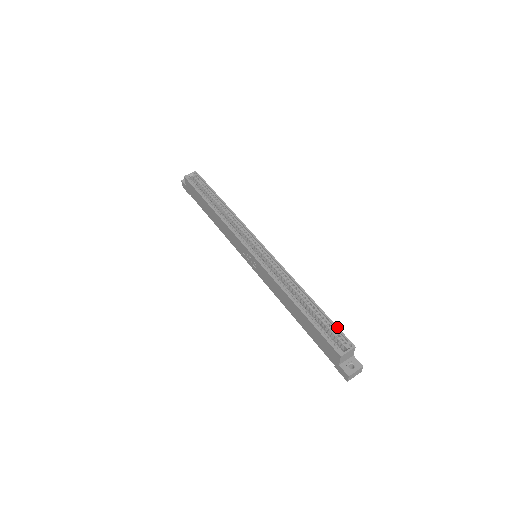
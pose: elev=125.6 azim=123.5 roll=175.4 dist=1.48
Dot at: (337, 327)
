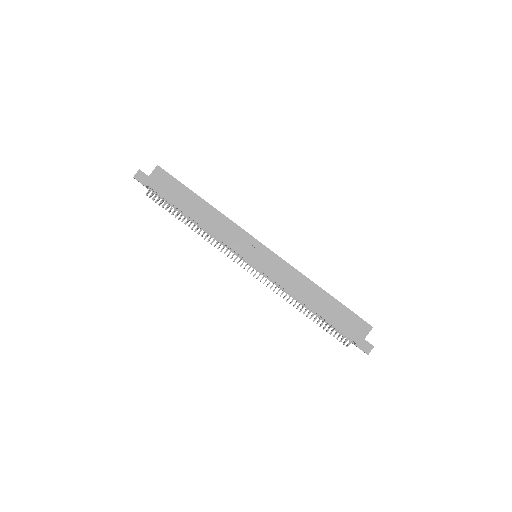
Dot at: occluded
